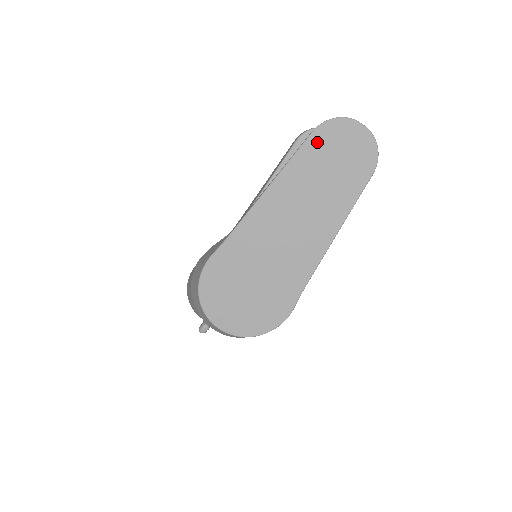
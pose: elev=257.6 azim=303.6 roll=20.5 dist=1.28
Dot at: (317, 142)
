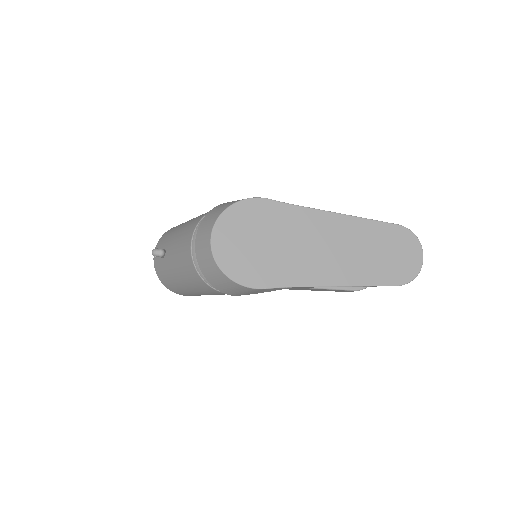
Dot at: (394, 232)
